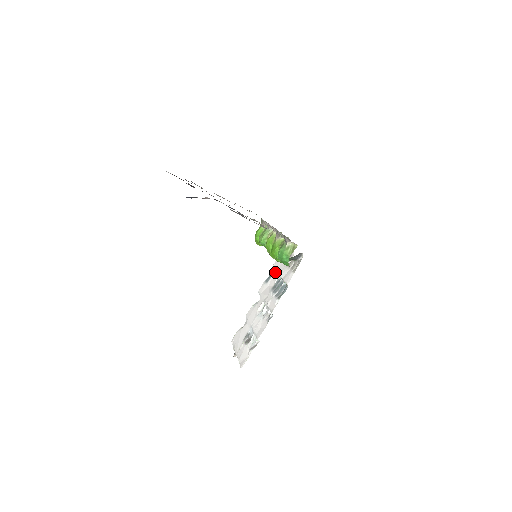
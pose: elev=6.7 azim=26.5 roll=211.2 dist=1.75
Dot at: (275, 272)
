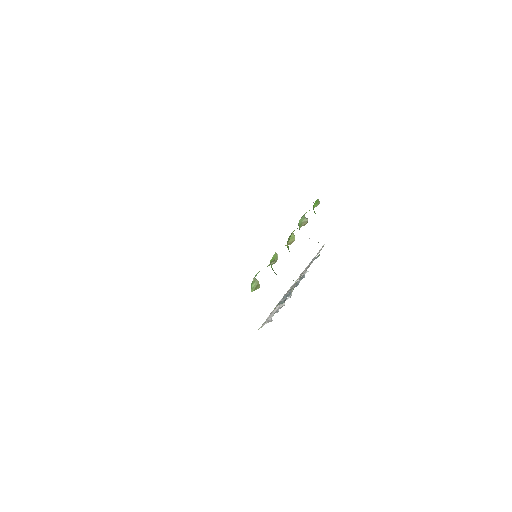
Dot at: occluded
